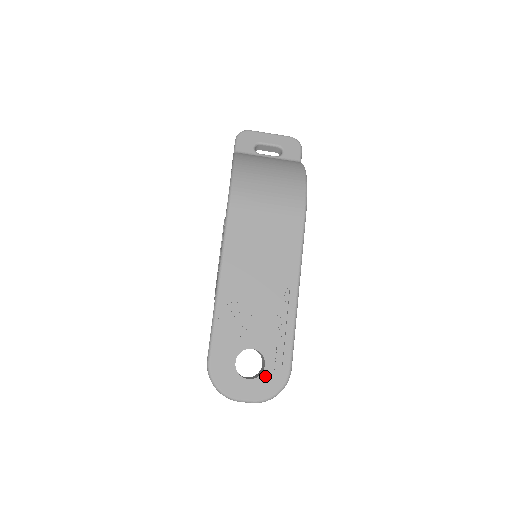
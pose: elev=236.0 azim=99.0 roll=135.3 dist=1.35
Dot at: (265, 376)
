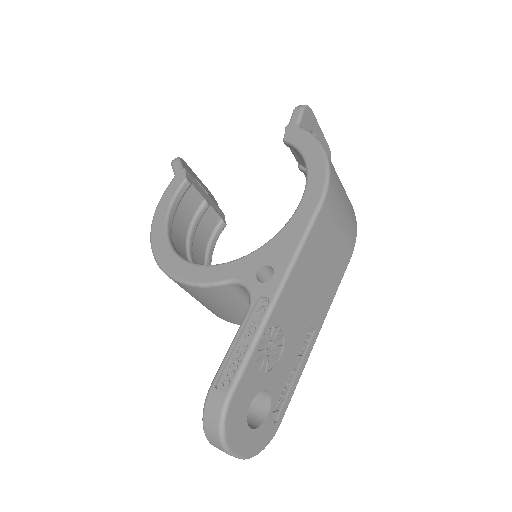
Dot at: (263, 427)
